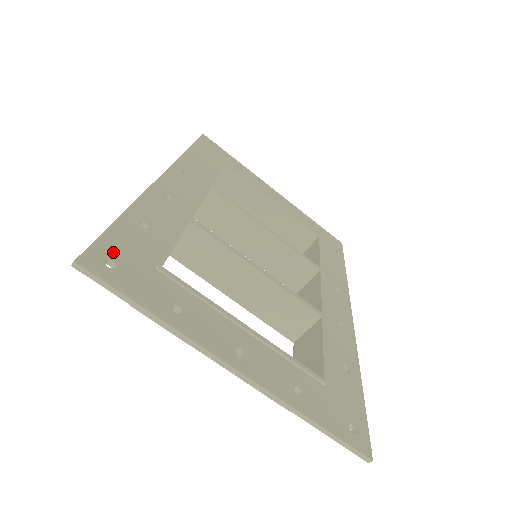
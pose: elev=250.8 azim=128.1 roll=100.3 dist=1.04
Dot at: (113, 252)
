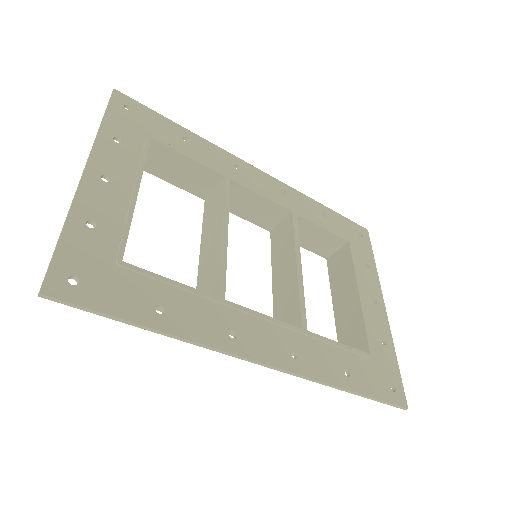
Dot at: (140, 112)
